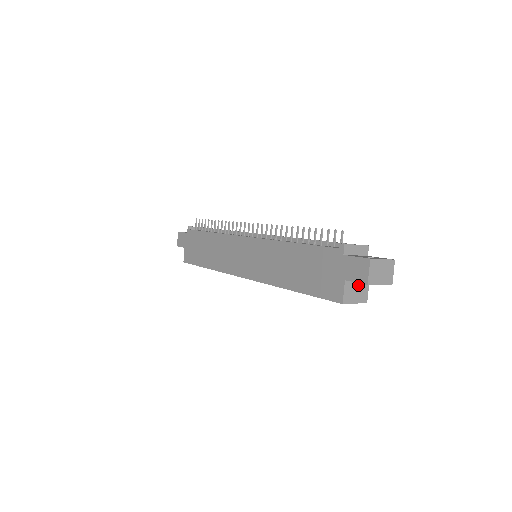
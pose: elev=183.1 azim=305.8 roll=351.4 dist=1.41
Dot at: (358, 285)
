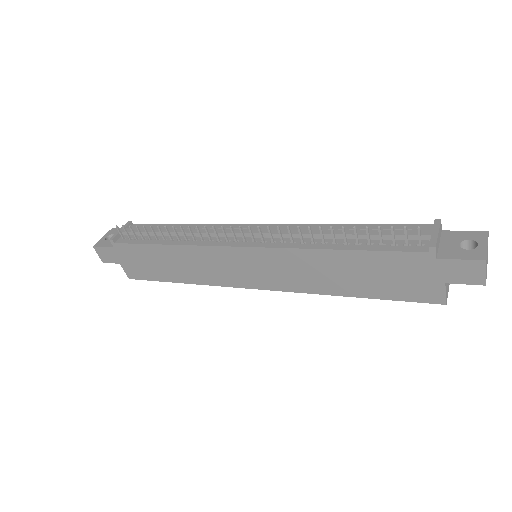
Dot at: occluded
